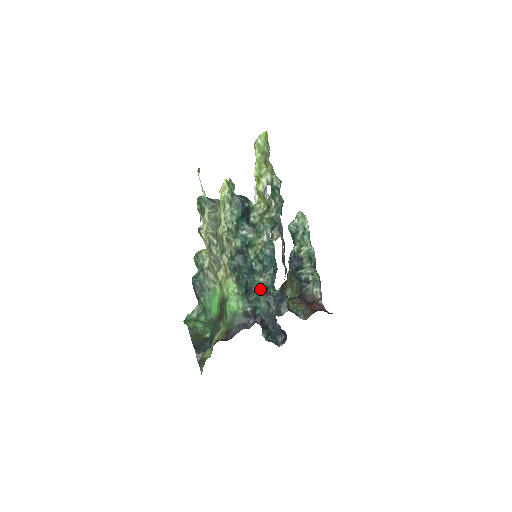
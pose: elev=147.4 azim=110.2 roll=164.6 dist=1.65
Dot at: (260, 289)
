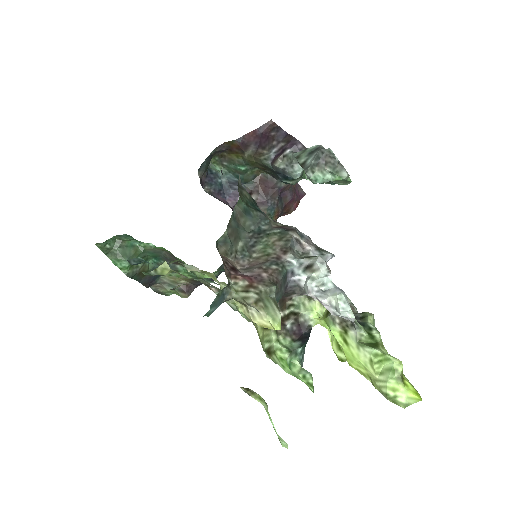
Dot at: occluded
